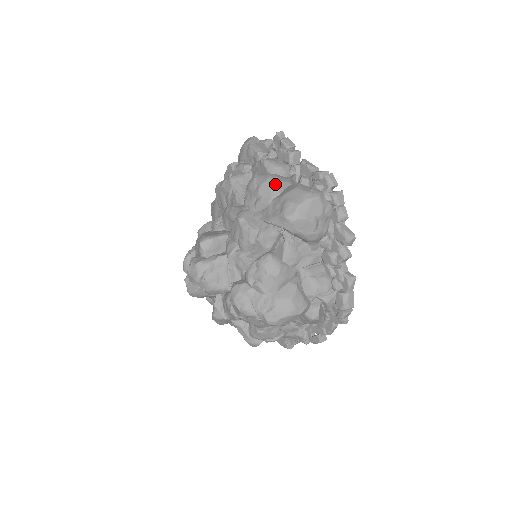
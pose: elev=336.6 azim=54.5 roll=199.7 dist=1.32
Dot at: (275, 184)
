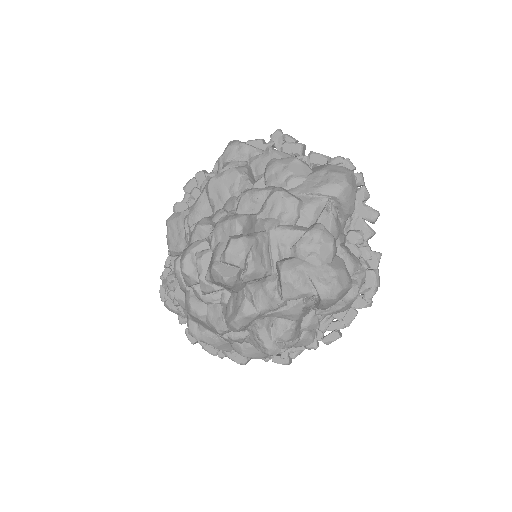
Dot at: (304, 163)
